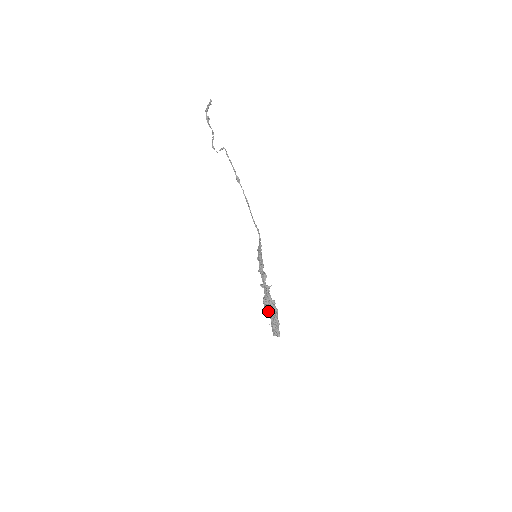
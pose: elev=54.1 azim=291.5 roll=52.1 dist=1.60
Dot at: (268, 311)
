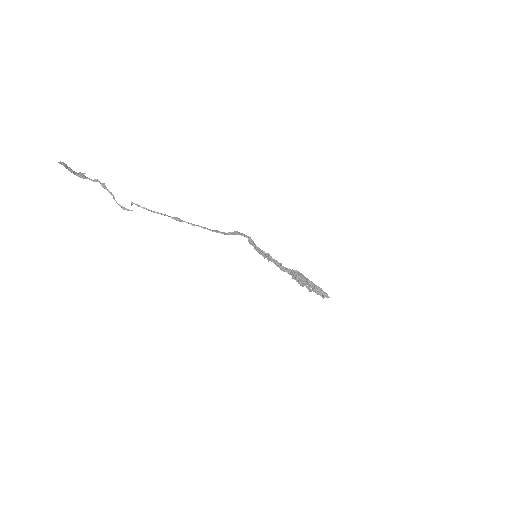
Dot at: occluded
